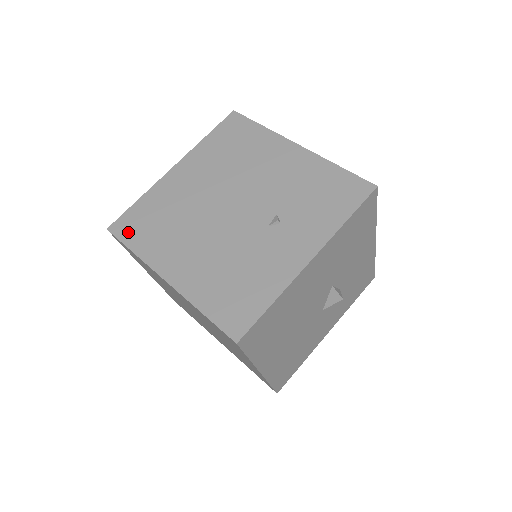
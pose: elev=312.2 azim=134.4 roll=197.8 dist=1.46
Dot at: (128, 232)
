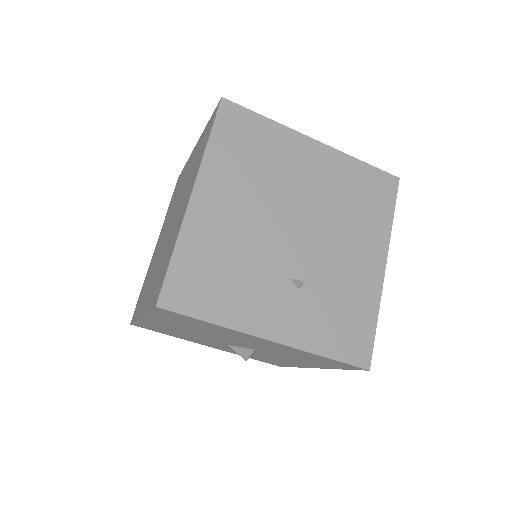
Dot at: (228, 124)
